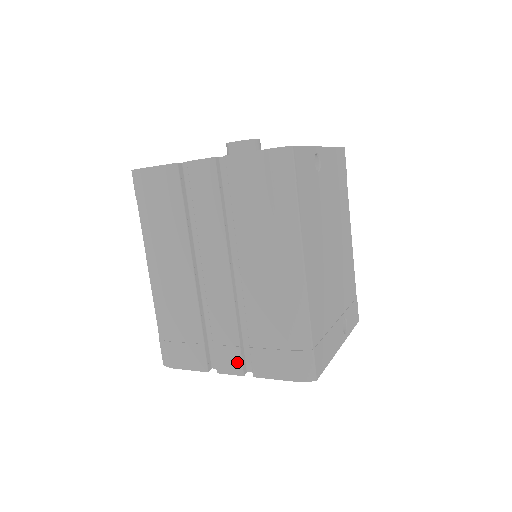
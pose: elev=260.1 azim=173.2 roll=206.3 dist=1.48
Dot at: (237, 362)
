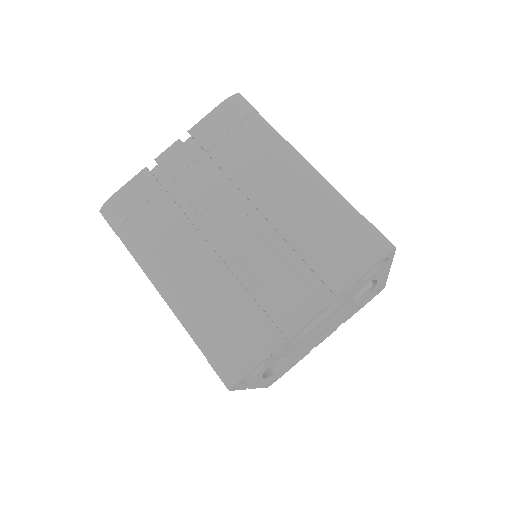
Dot at: (310, 296)
